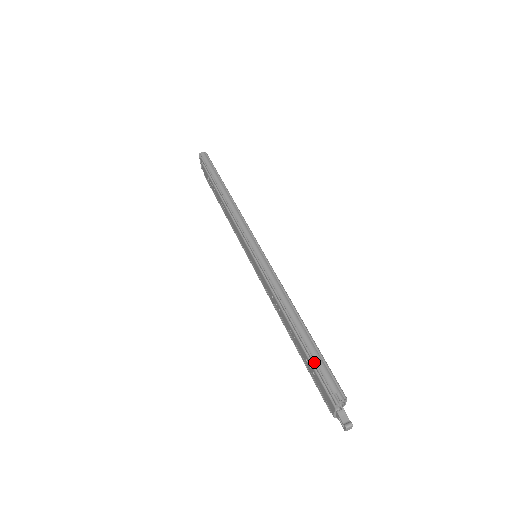
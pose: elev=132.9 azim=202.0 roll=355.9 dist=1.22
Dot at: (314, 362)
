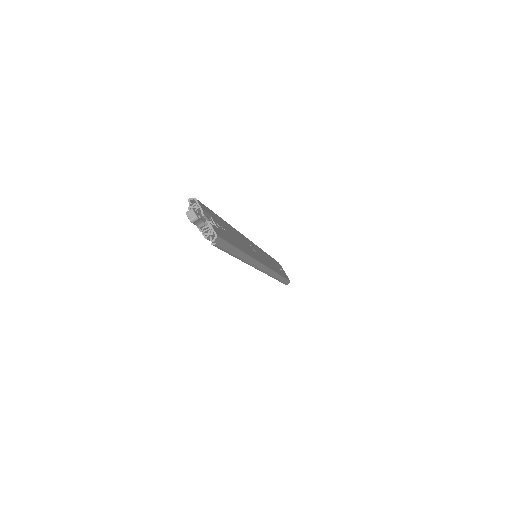
Dot at: occluded
